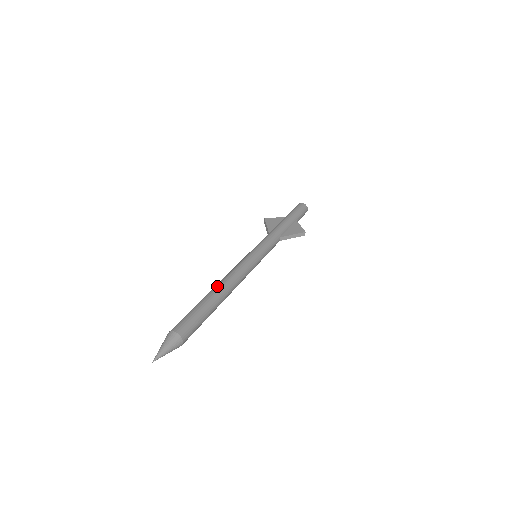
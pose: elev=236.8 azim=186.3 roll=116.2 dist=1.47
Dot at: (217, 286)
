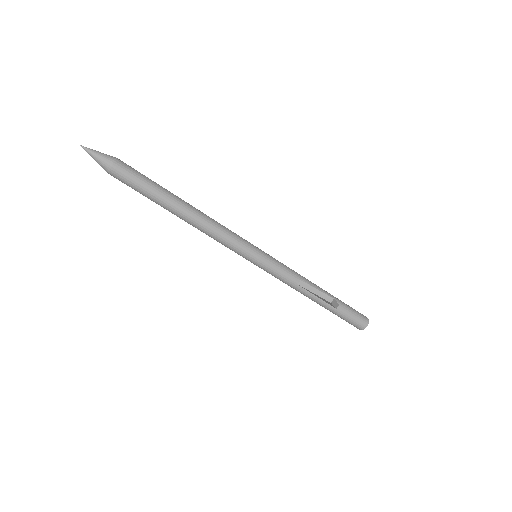
Dot at: occluded
